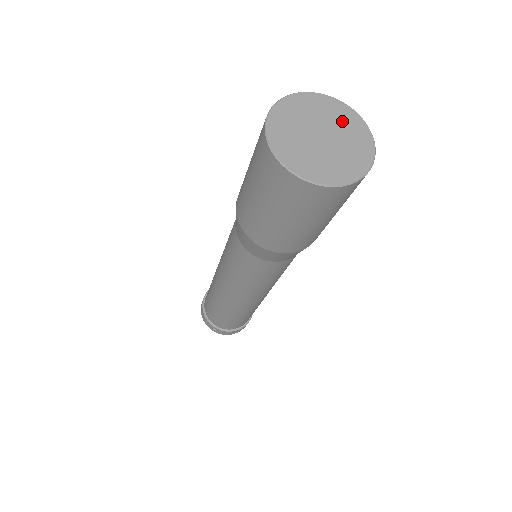
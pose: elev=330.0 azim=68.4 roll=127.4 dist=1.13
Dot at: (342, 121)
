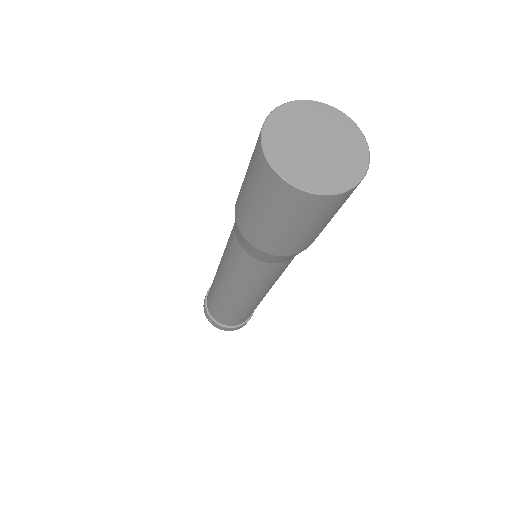
Dot at: (343, 136)
